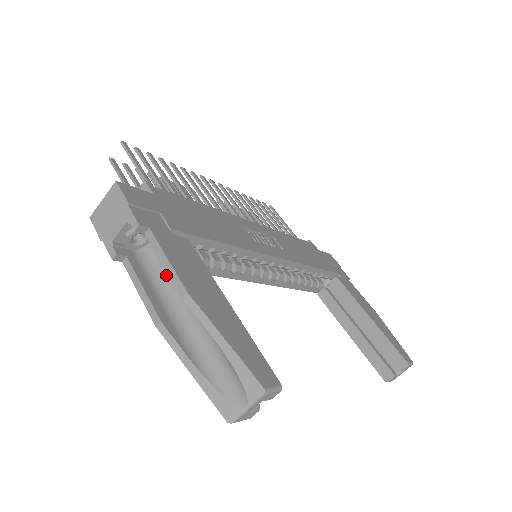
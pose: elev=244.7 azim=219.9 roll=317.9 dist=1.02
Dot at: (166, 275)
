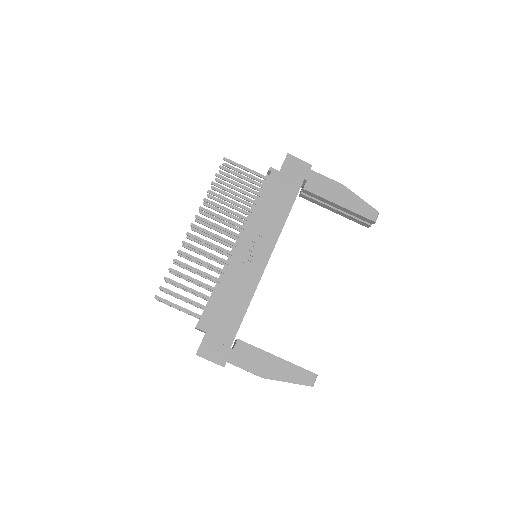
Dot at: occluded
